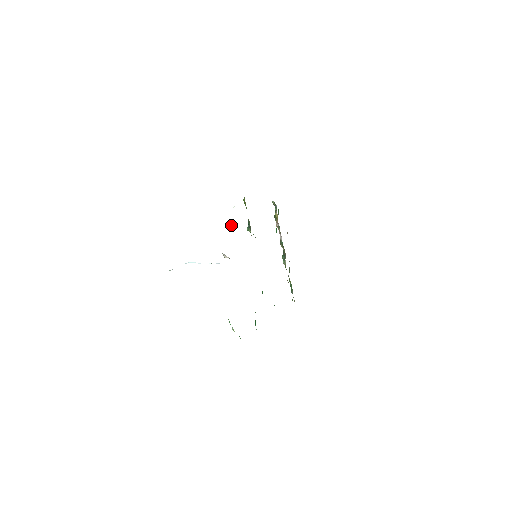
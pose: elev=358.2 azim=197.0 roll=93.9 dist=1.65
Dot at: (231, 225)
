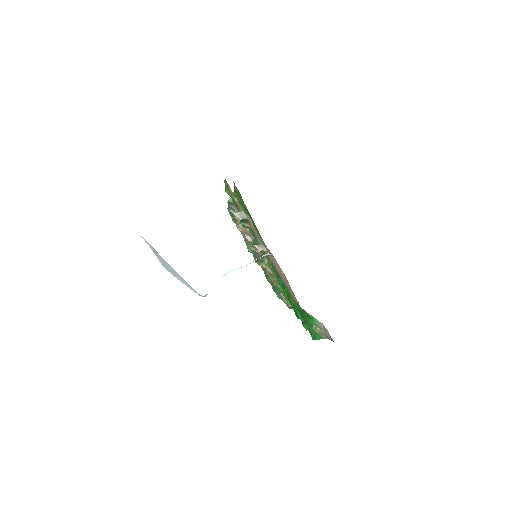
Dot at: (239, 216)
